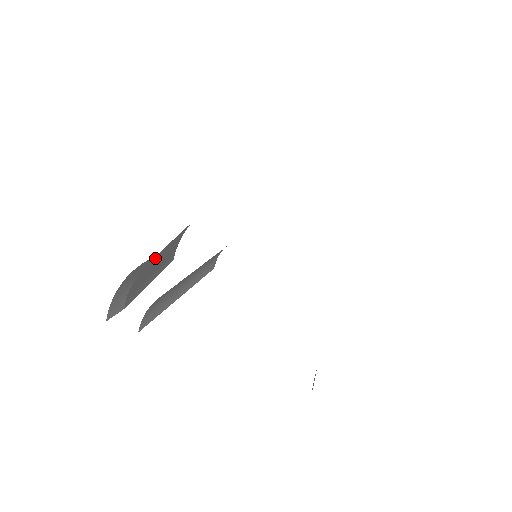
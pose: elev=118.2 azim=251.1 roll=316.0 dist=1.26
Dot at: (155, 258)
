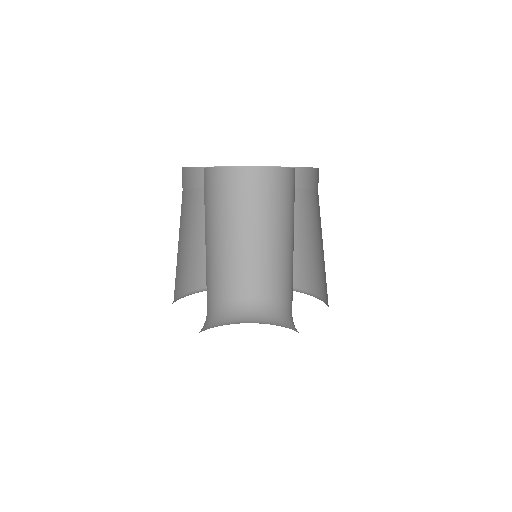
Dot at: (194, 220)
